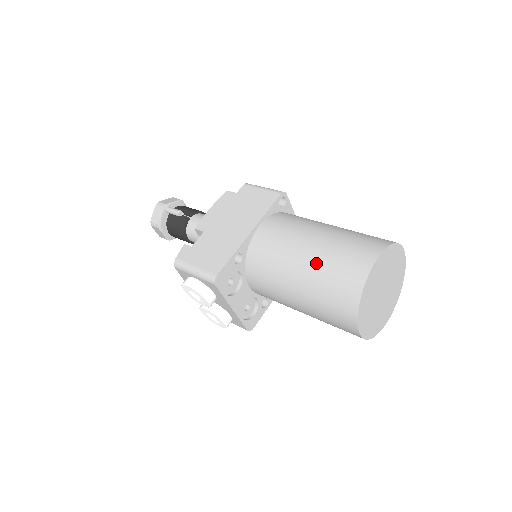
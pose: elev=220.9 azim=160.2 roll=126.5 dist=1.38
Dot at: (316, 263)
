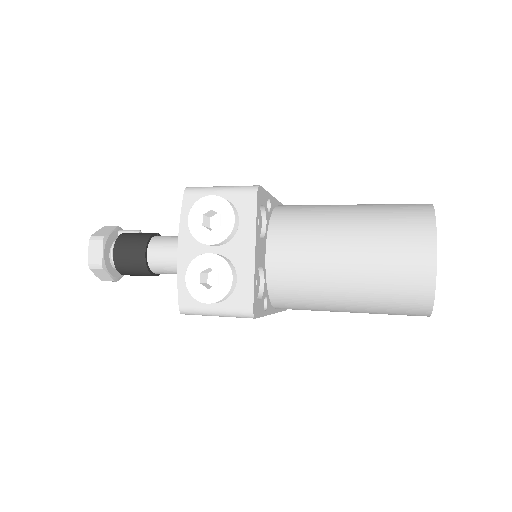
Dot at: (368, 205)
